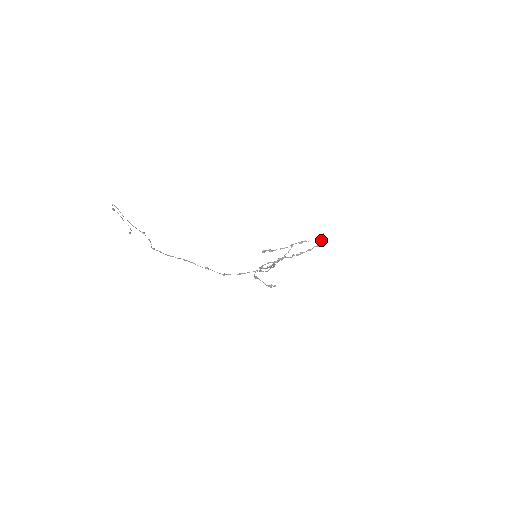
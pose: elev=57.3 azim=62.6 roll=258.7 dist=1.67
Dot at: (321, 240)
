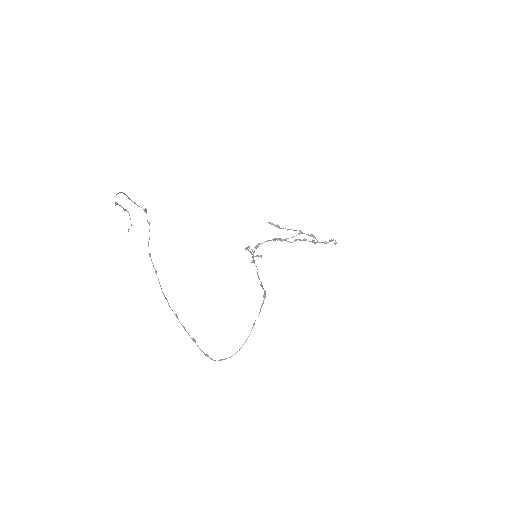
Dot at: (331, 241)
